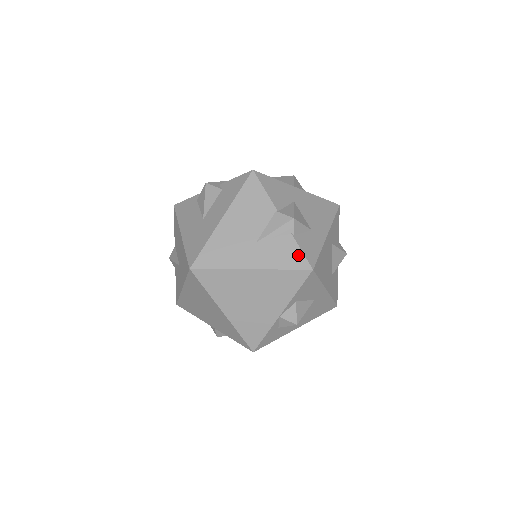
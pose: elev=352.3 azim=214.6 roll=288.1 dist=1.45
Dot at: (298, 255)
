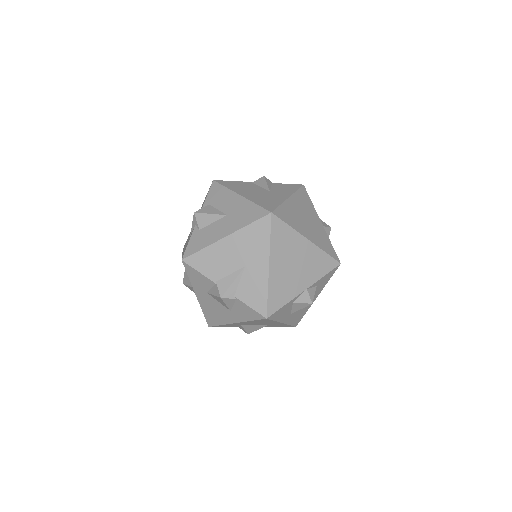
Dot at: (290, 185)
